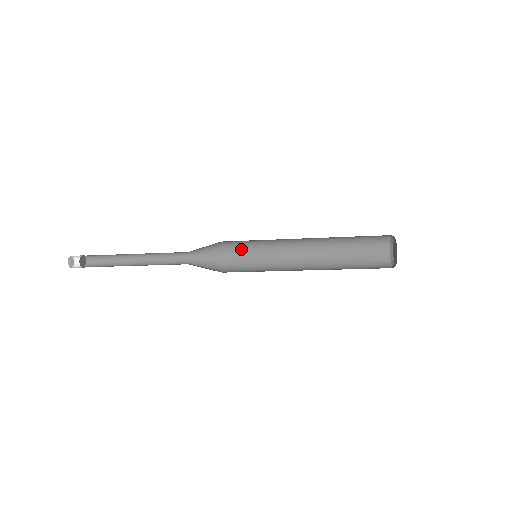
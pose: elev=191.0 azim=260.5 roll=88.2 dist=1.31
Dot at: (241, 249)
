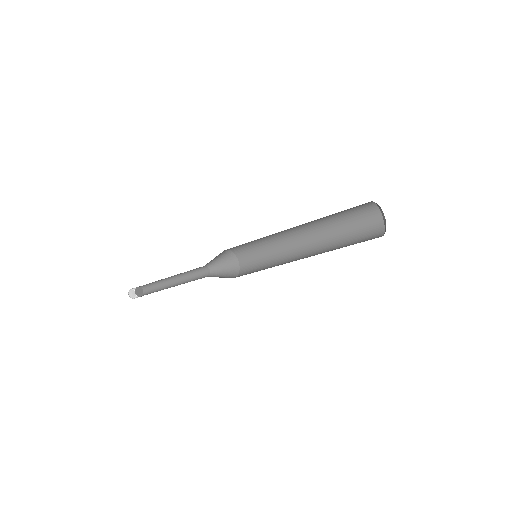
Dot at: (245, 247)
